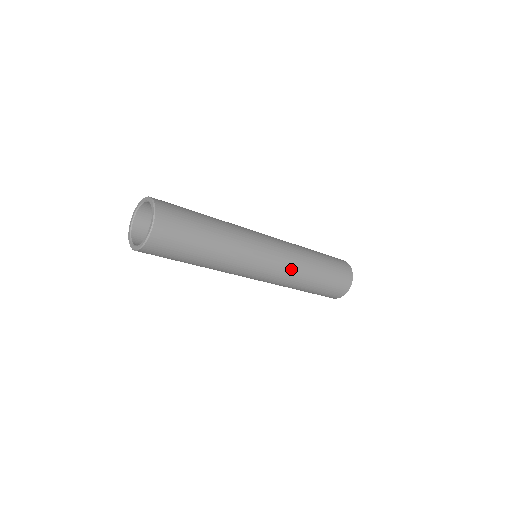
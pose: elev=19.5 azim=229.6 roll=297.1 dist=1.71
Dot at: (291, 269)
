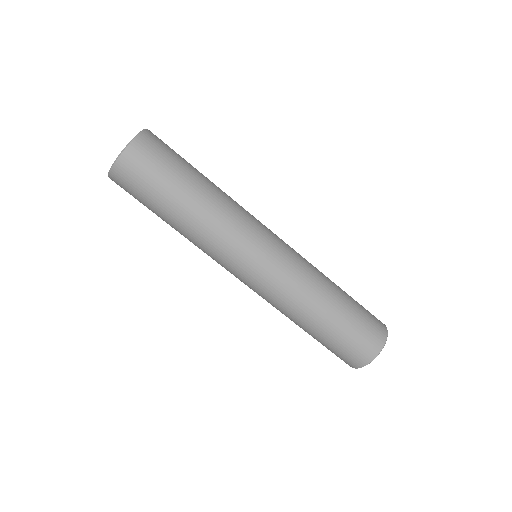
Dot at: (302, 262)
